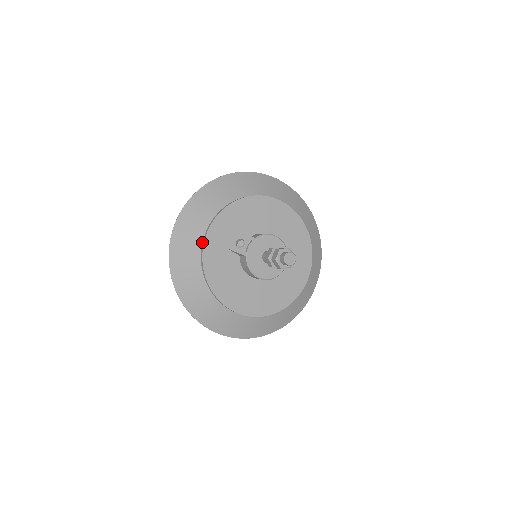
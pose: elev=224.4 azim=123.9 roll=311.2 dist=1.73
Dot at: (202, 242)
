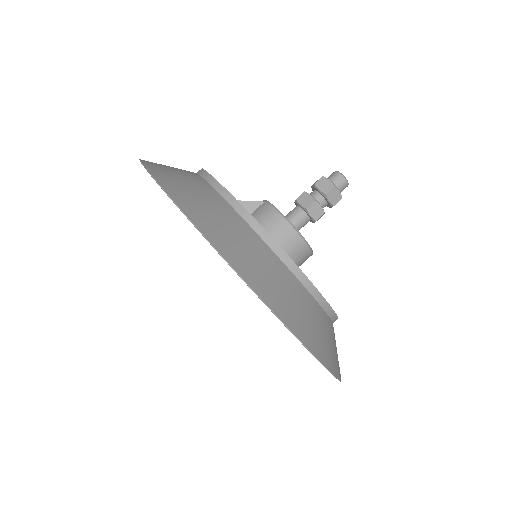
Dot at: occluded
